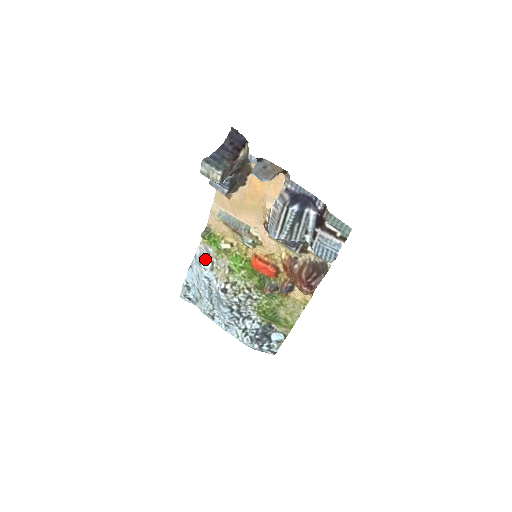
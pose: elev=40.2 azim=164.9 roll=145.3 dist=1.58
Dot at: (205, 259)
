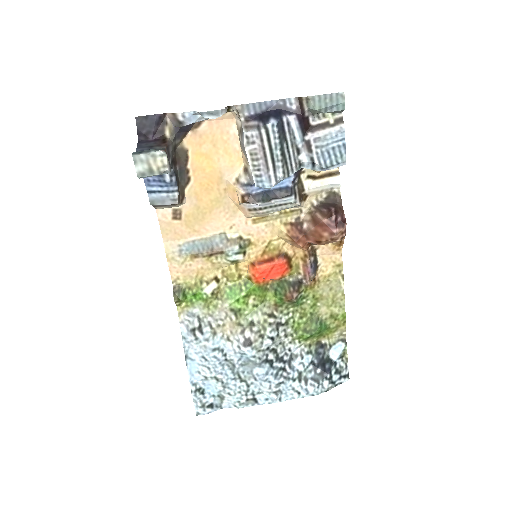
Dot at: (198, 327)
